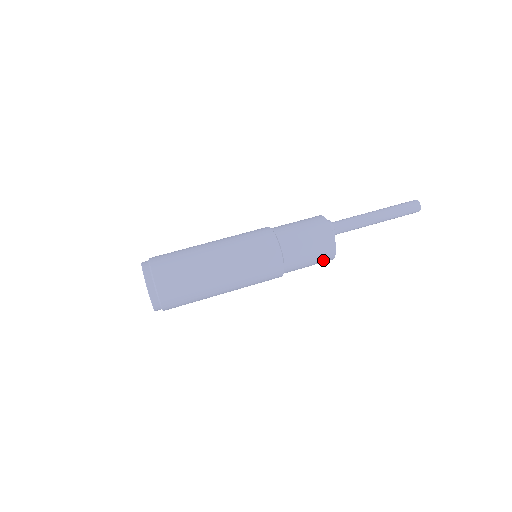
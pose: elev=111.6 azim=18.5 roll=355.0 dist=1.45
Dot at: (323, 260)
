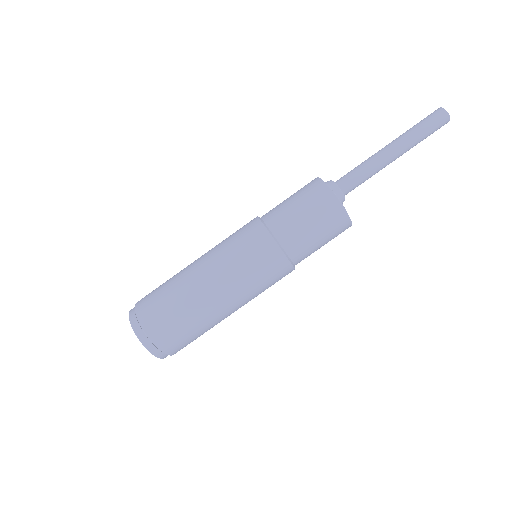
Dot at: (336, 228)
